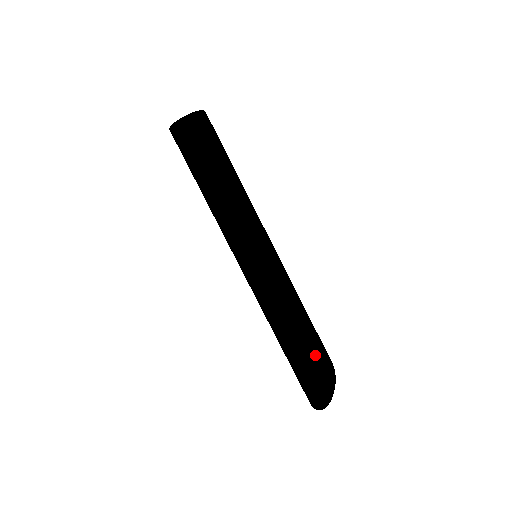
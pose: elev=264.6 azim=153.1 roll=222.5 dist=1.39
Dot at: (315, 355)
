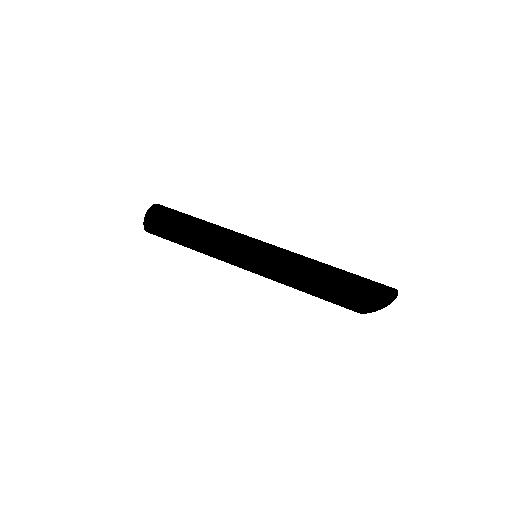
Dot at: occluded
